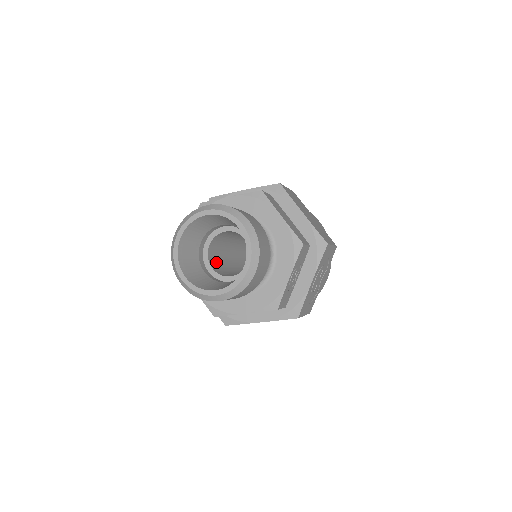
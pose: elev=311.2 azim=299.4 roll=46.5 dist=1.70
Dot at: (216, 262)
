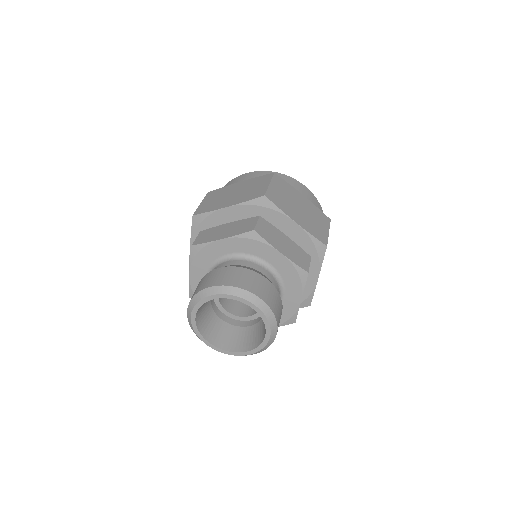
Dot at: occluded
